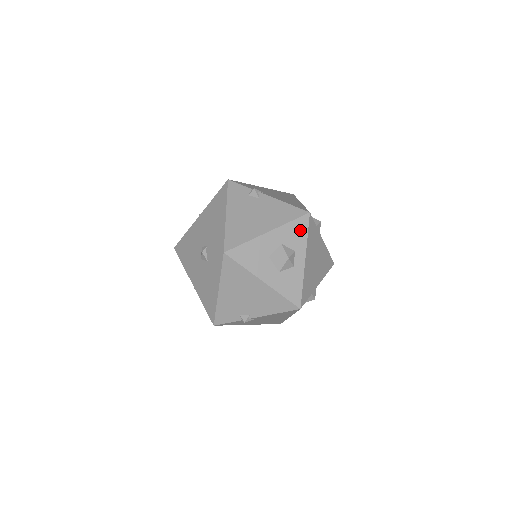
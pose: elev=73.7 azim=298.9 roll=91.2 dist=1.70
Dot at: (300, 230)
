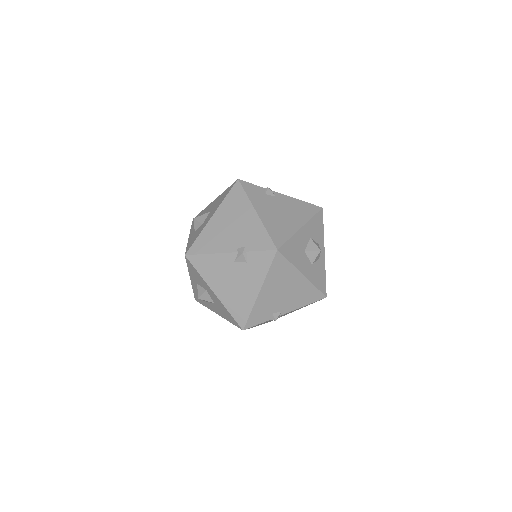
Dot at: (319, 224)
